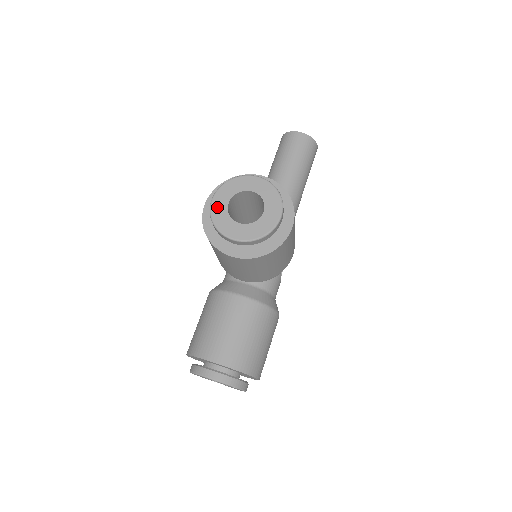
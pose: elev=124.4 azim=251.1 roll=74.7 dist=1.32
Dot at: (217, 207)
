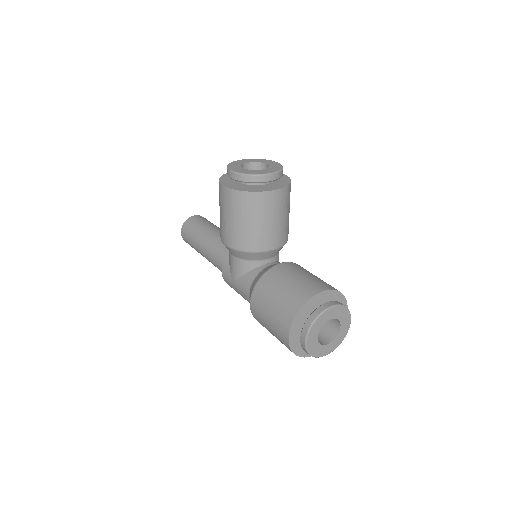
Dot at: (240, 171)
